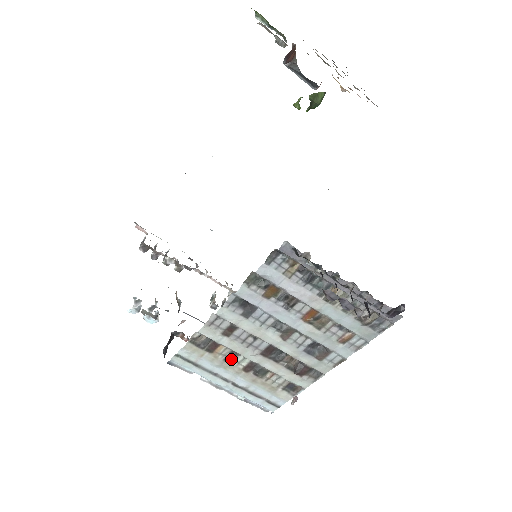
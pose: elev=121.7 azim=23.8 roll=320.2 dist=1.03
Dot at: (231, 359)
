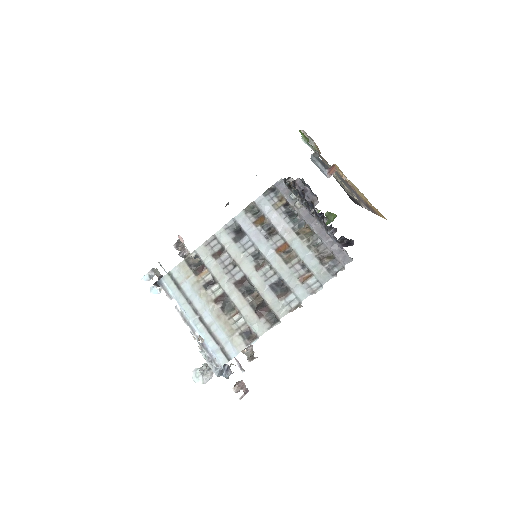
Dot at: (209, 286)
